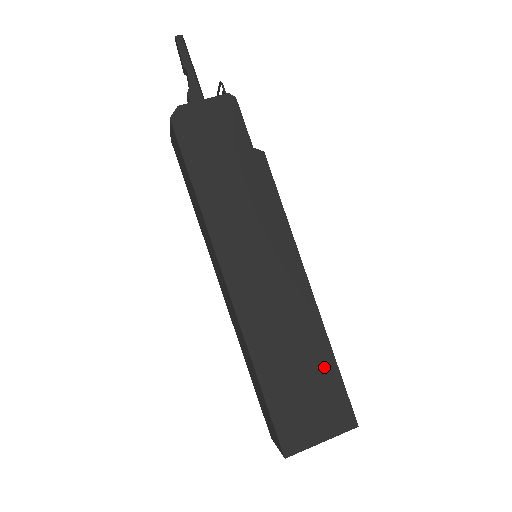
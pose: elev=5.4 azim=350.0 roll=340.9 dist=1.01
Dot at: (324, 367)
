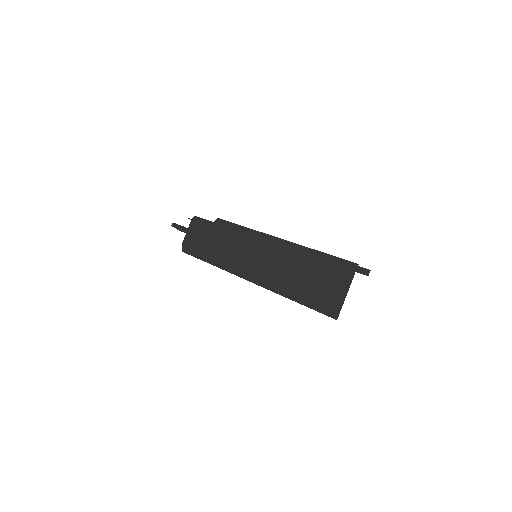
Dot at: (315, 260)
